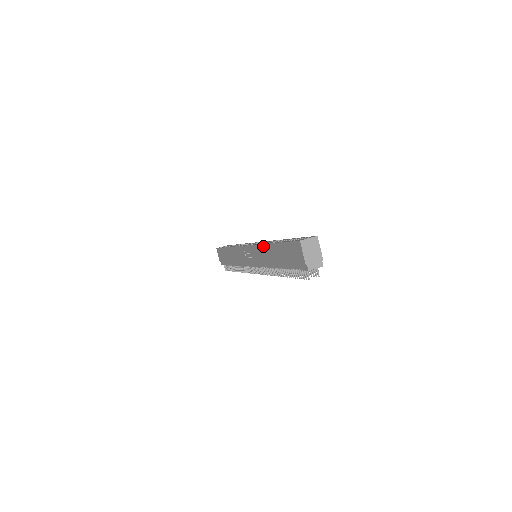
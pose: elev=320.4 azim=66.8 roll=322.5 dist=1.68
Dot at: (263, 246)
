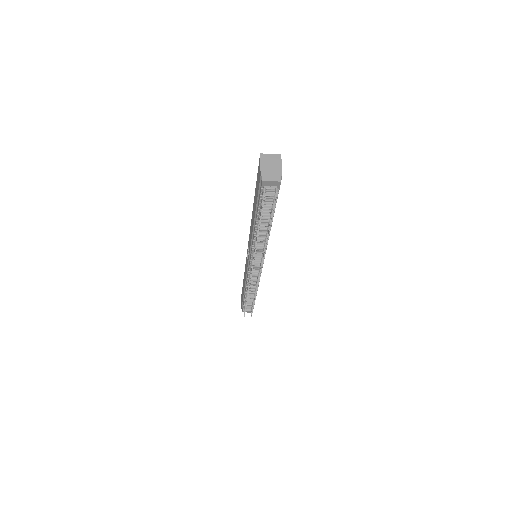
Dot at: occluded
